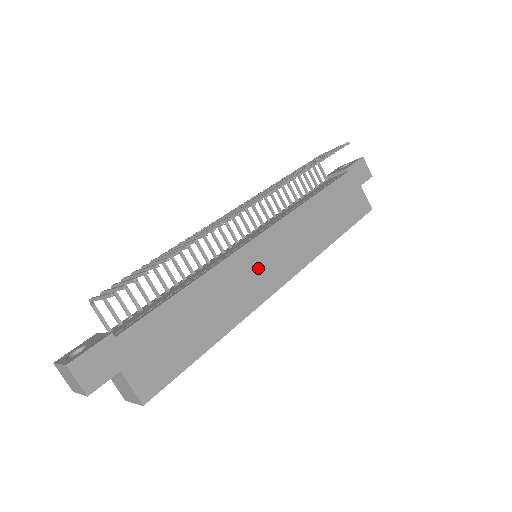
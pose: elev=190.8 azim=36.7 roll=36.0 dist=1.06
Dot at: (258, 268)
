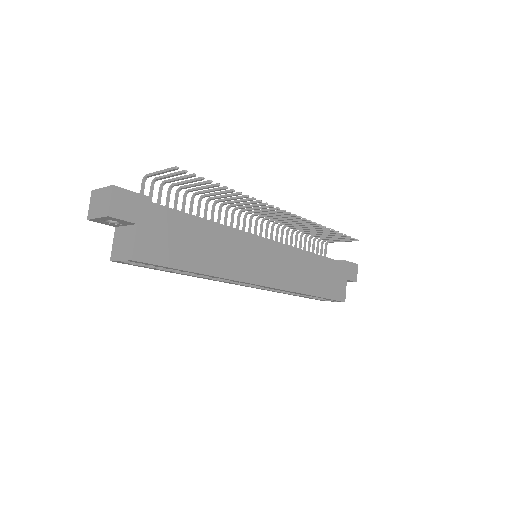
Dot at: (256, 258)
